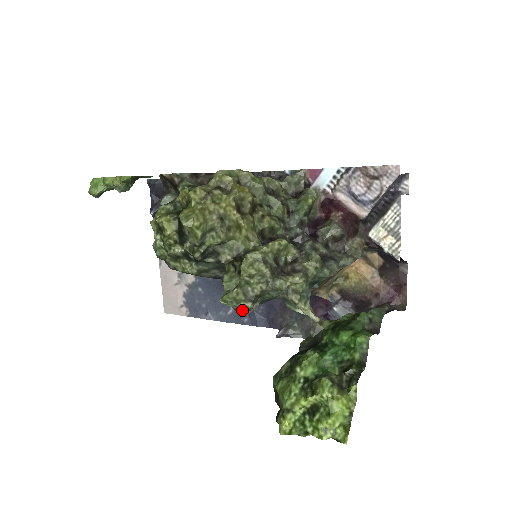
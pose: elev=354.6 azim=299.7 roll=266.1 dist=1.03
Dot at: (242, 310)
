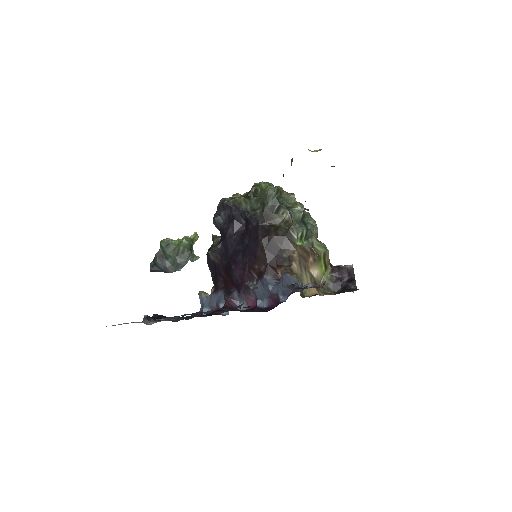
Dot at: (271, 186)
